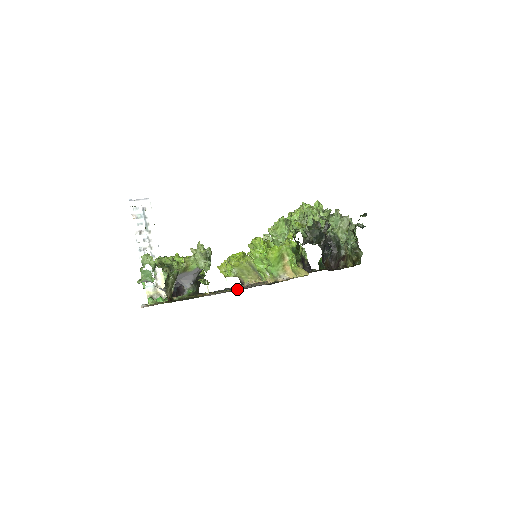
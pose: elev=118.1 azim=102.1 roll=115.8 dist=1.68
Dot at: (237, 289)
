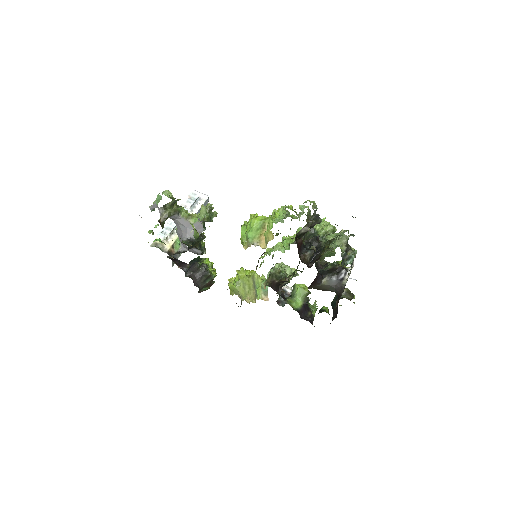
Dot at: occluded
